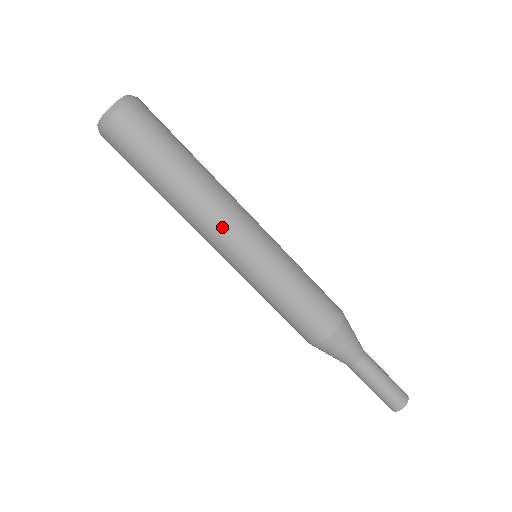
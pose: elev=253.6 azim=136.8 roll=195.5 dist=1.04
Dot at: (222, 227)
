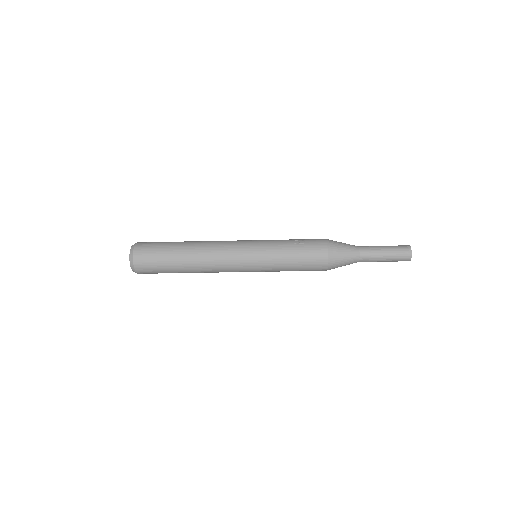
Dot at: occluded
